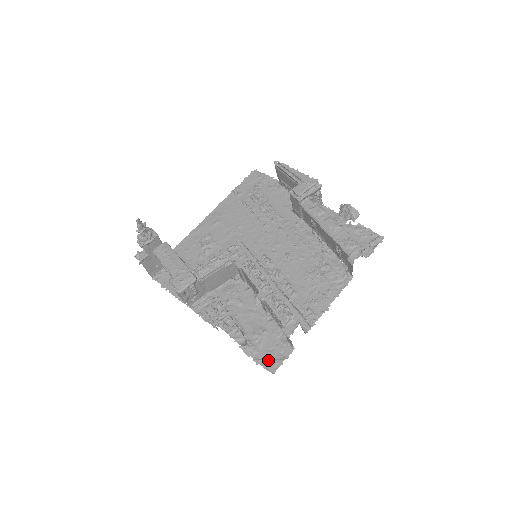
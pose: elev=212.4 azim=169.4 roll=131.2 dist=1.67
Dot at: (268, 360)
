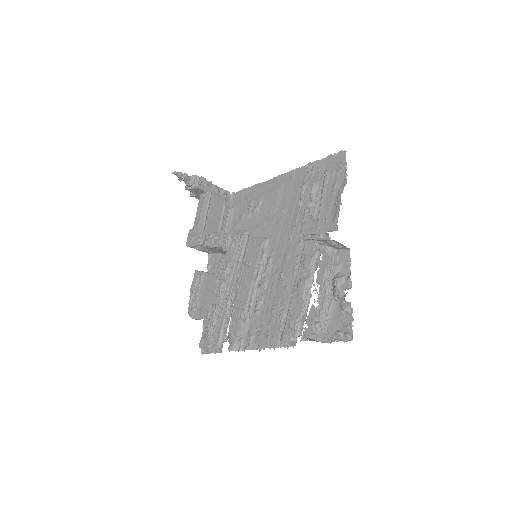
Dot at: occluded
